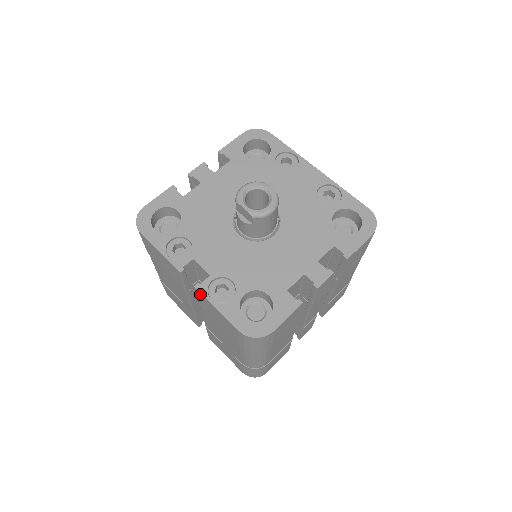
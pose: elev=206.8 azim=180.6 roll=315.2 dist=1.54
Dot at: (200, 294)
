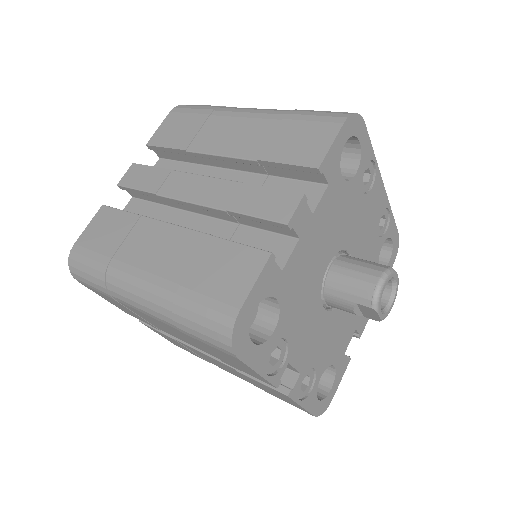
Dot at: (286, 397)
